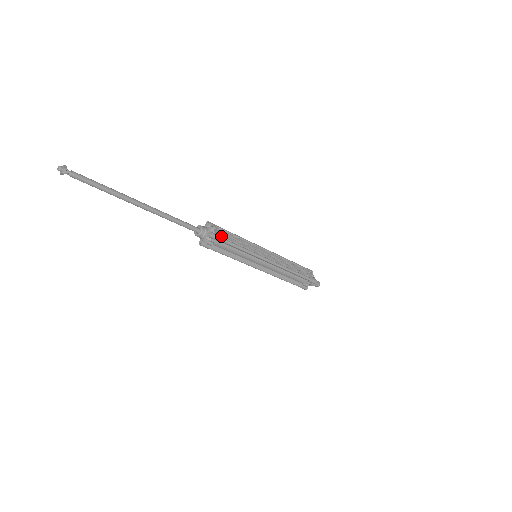
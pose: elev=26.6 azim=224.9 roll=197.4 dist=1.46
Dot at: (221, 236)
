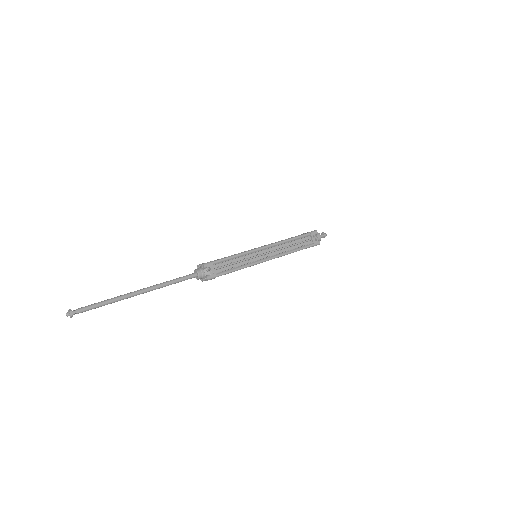
Dot at: (217, 273)
